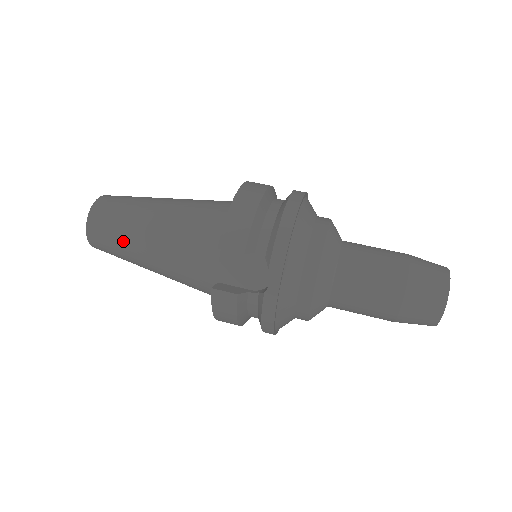
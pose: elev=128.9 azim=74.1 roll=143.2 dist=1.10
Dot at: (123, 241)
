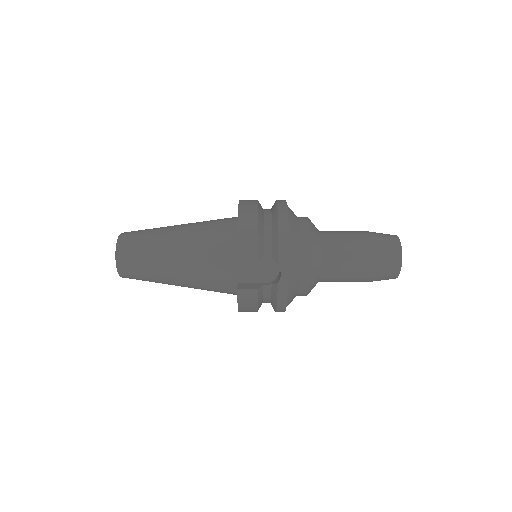
Dot at: (151, 268)
